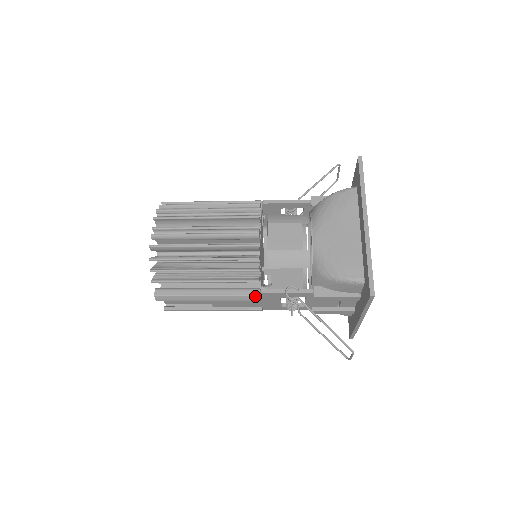
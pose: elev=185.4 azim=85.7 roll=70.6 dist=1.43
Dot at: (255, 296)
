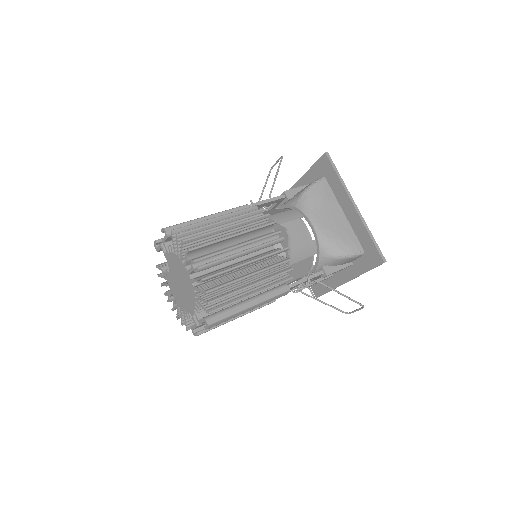
Dot at: (287, 291)
